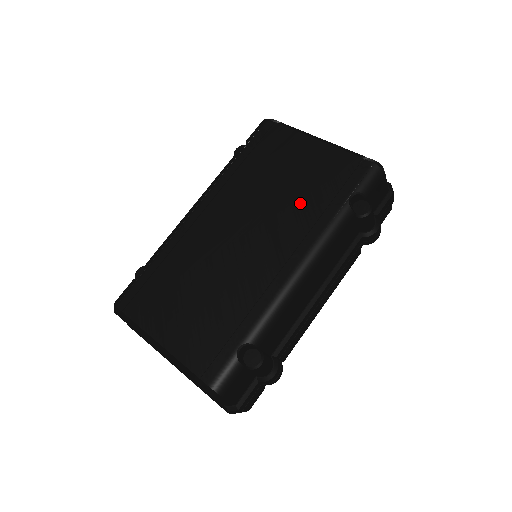
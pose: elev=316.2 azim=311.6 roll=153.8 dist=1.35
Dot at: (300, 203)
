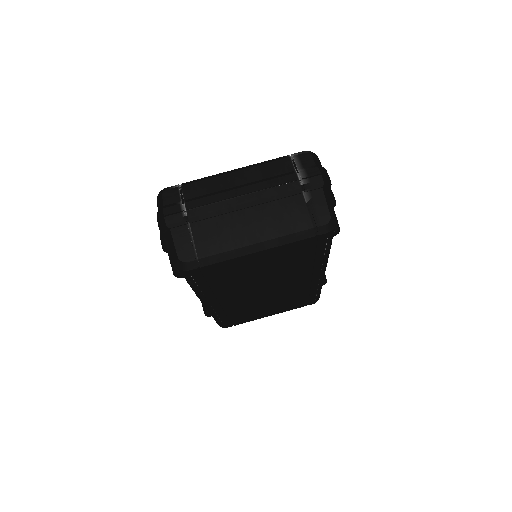
Dot at: (290, 269)
